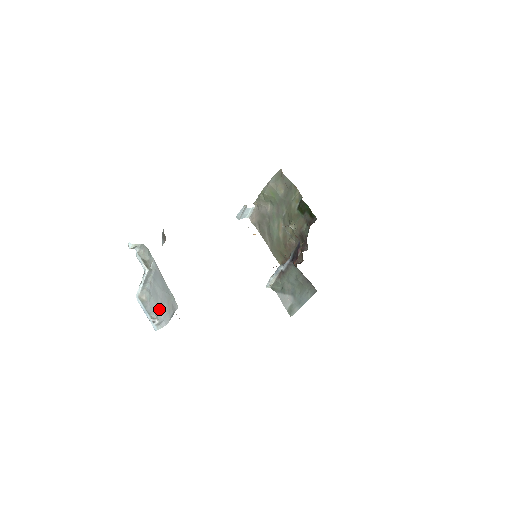
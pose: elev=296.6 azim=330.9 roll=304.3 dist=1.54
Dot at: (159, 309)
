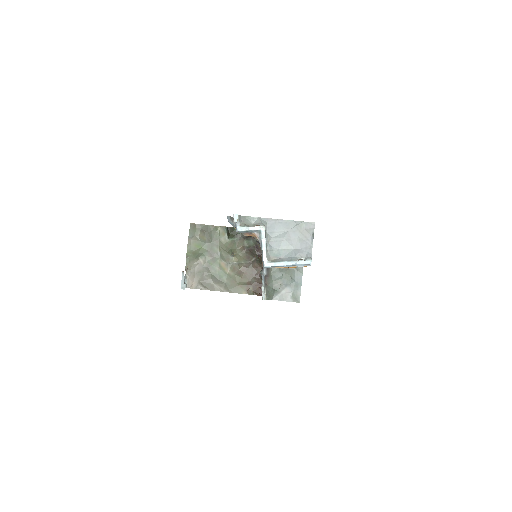
Dot at: (295, 249)
